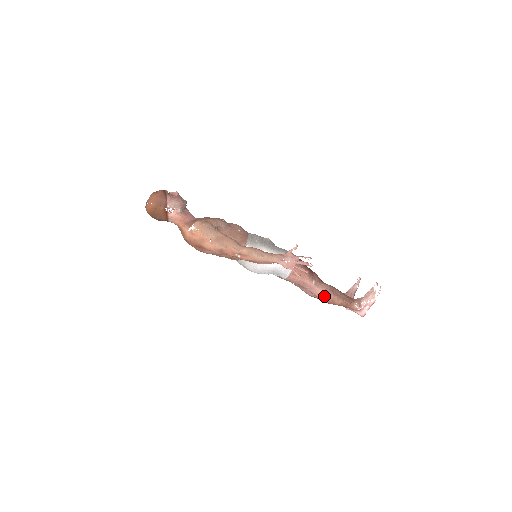
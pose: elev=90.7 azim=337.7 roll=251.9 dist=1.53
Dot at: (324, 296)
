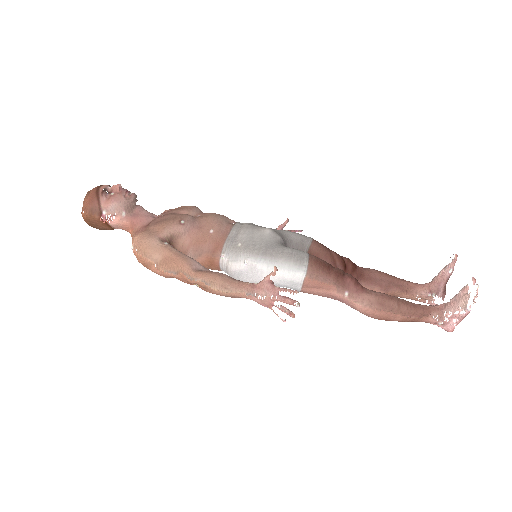
Dot at: (368, 313)
